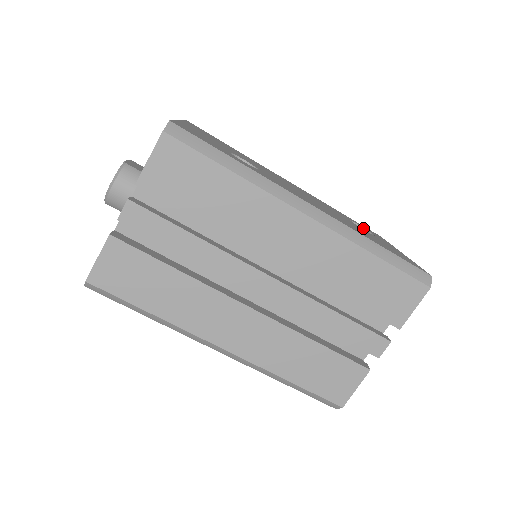
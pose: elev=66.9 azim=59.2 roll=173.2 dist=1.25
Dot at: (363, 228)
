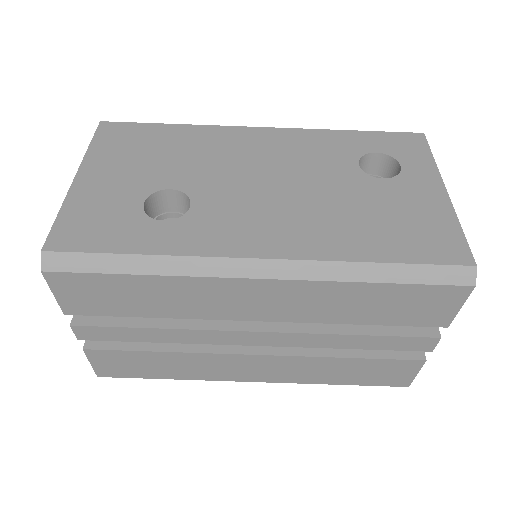
Dot at: (385, 155)
